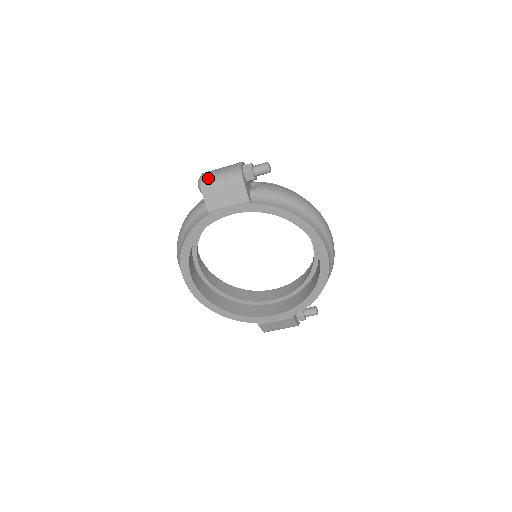
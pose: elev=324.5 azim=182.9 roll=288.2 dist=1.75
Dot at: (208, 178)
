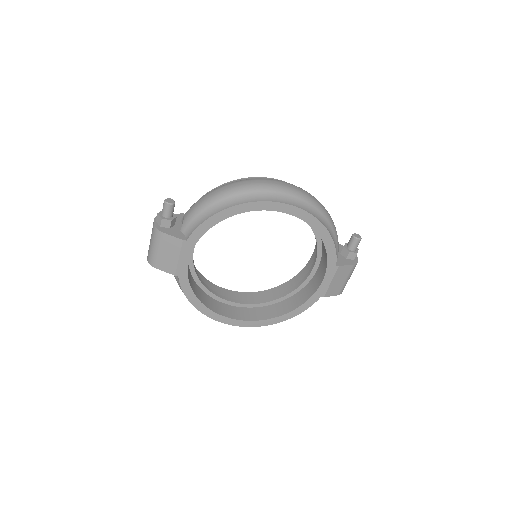
Dot at: (149, 255)
